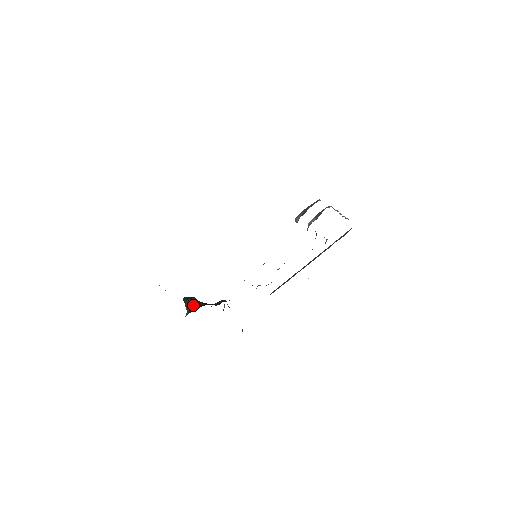
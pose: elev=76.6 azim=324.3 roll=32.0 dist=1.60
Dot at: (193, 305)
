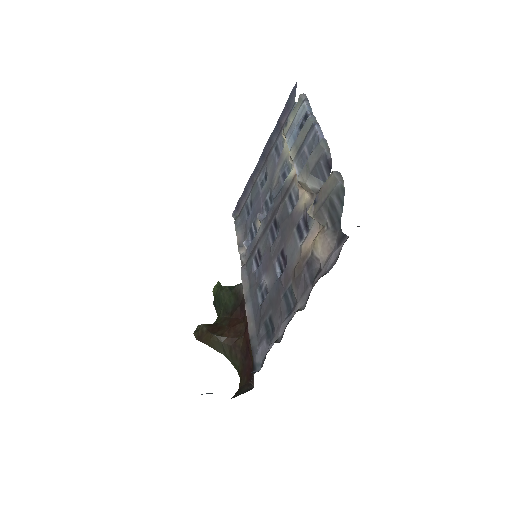
Dot at: (225, 347)
